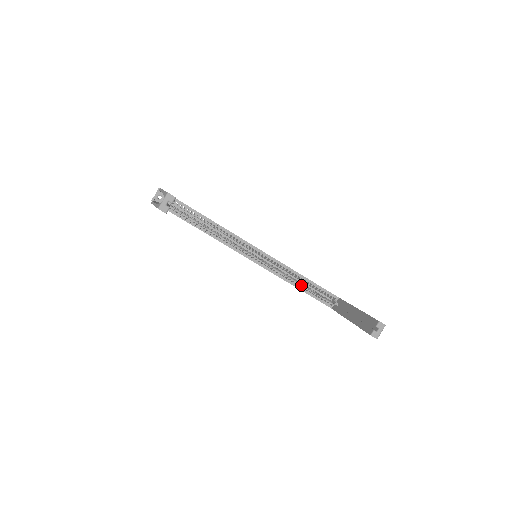
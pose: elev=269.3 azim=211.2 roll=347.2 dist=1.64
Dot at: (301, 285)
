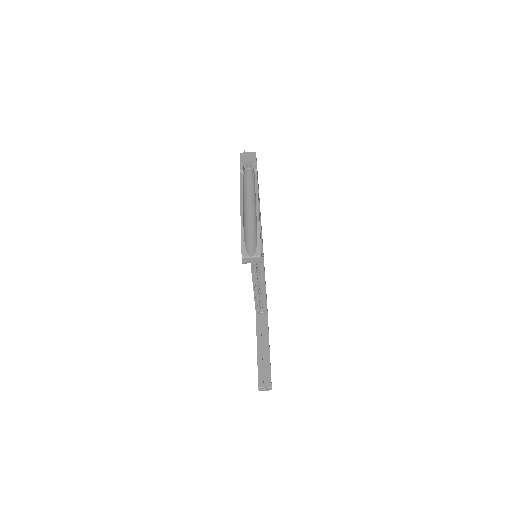
Dot at: (258, 289)
